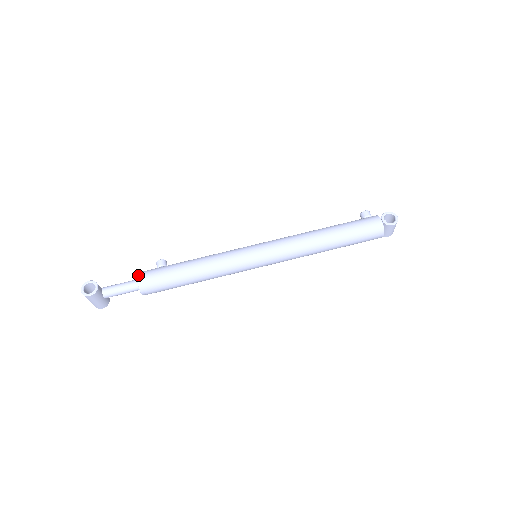
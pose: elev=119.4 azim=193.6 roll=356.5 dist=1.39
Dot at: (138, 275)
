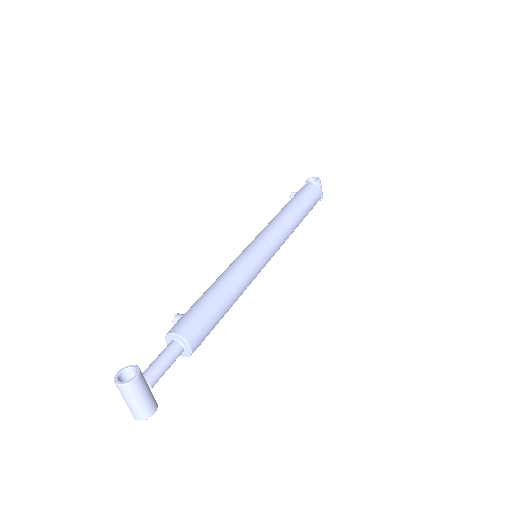
Dot at: (169, 332)
